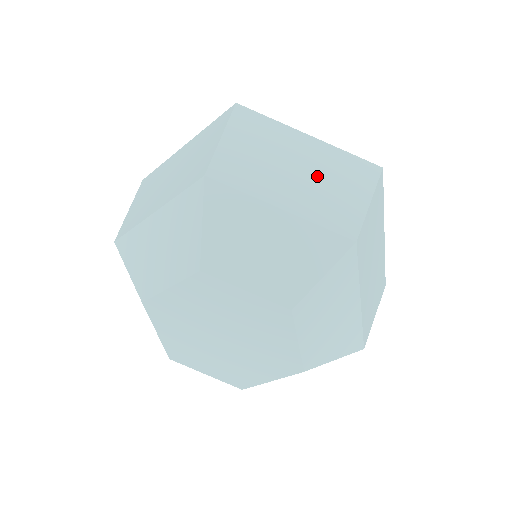
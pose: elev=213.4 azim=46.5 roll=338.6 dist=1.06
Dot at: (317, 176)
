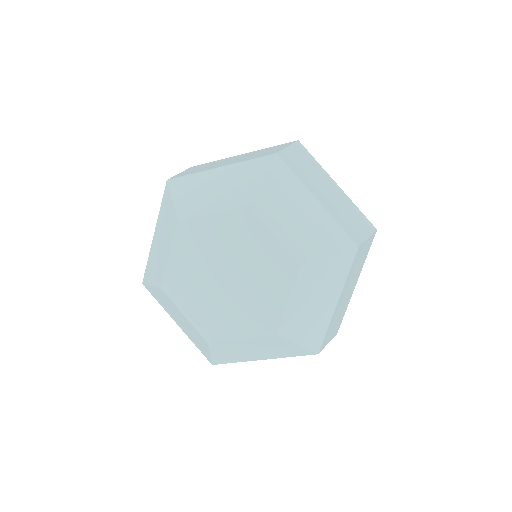
Dot at: (247, 156)
